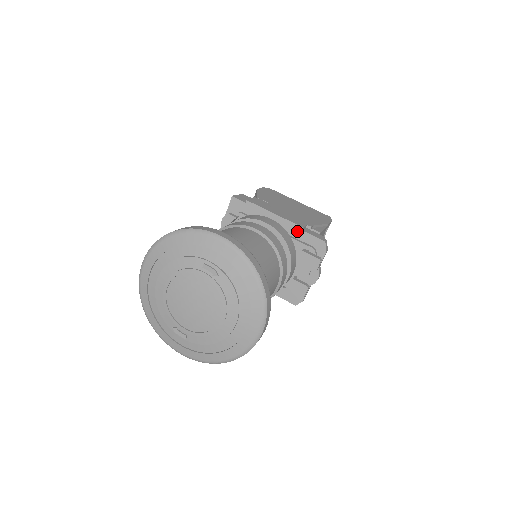
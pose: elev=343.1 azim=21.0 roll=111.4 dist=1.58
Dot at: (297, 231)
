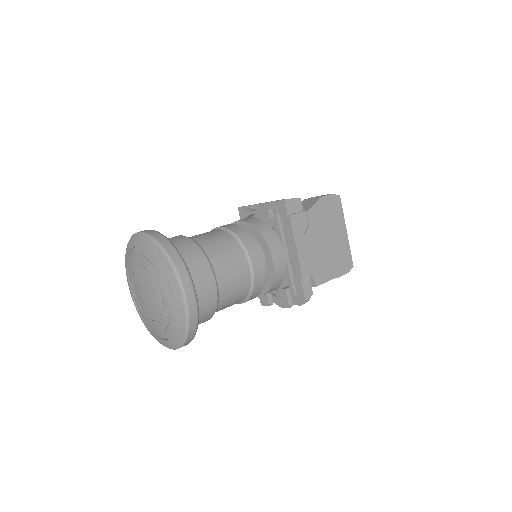
Dot at: (298, 274)
